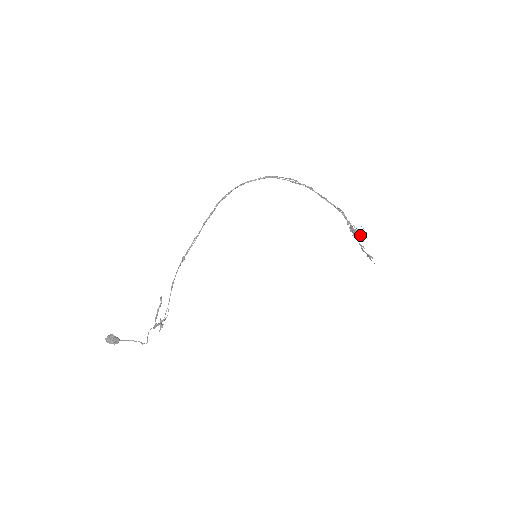
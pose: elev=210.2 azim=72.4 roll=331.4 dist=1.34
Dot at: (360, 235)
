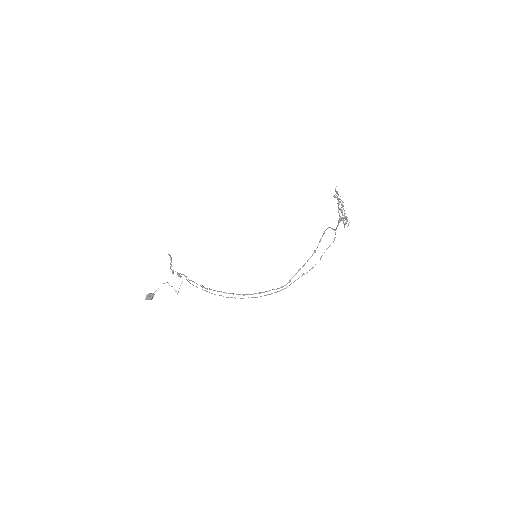
Dot at: (344, 218)
